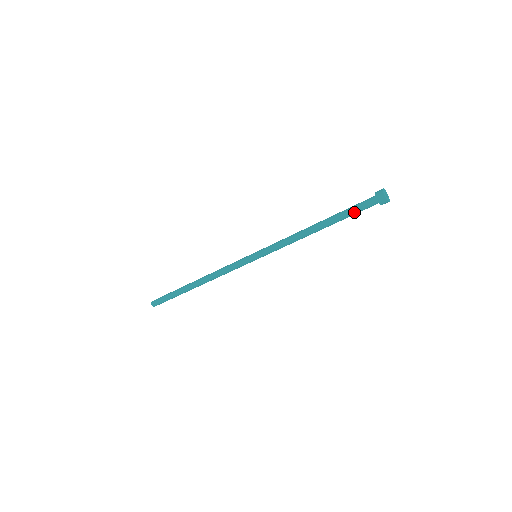
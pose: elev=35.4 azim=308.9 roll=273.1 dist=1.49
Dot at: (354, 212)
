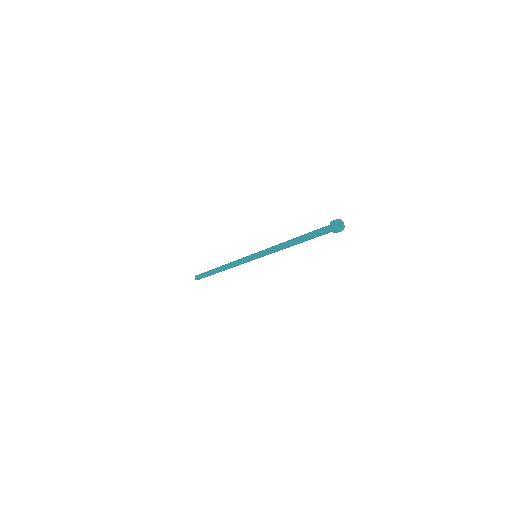
Dot at: occluded
